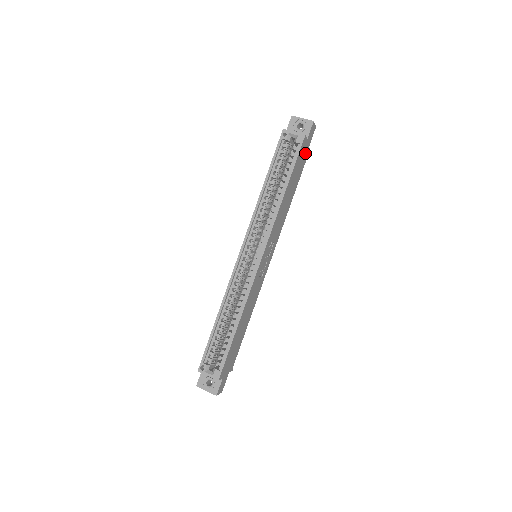
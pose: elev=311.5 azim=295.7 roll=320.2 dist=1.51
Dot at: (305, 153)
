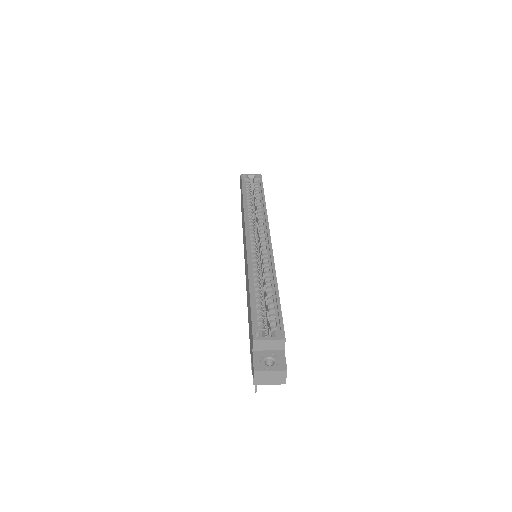
Dot at: occluded
